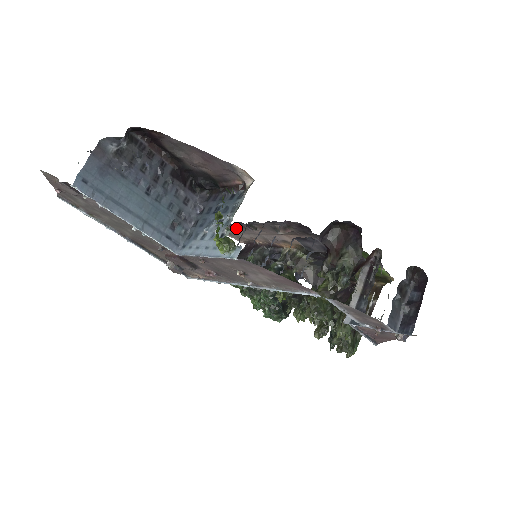
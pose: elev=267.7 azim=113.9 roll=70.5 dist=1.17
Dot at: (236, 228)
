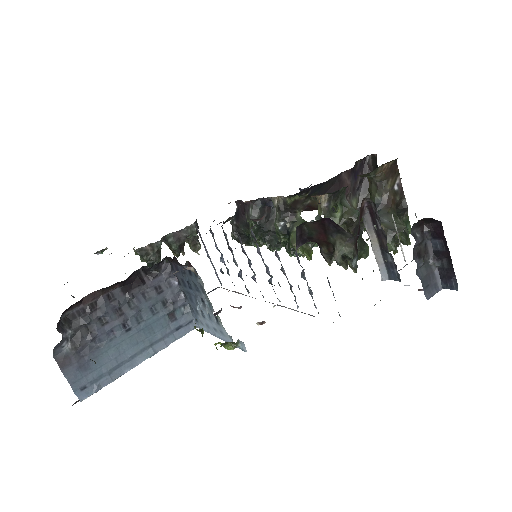
Dot at: occluded
